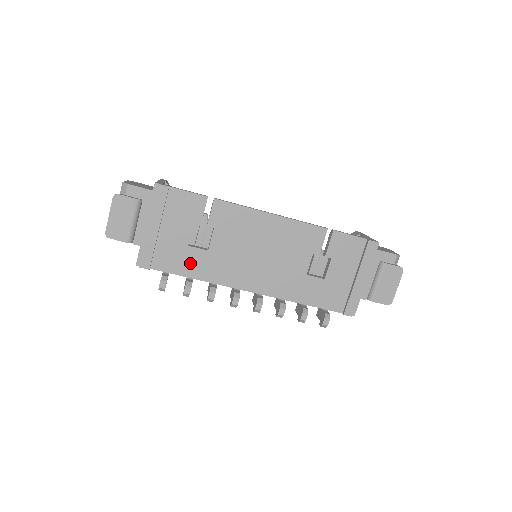
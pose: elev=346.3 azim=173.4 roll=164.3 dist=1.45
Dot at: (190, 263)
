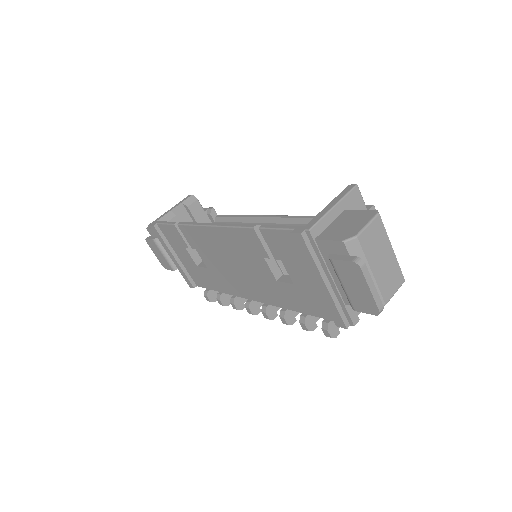
Dot at: (208, 279)
